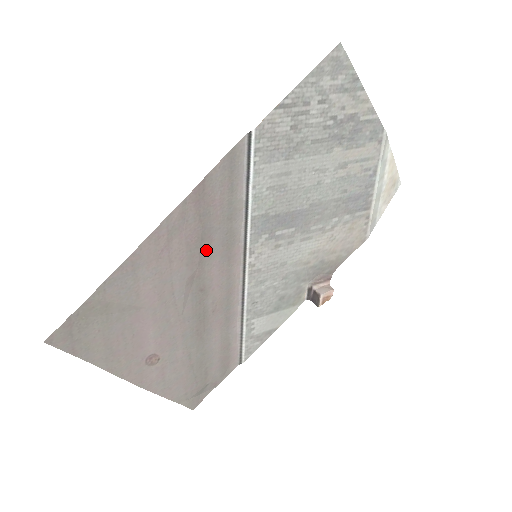
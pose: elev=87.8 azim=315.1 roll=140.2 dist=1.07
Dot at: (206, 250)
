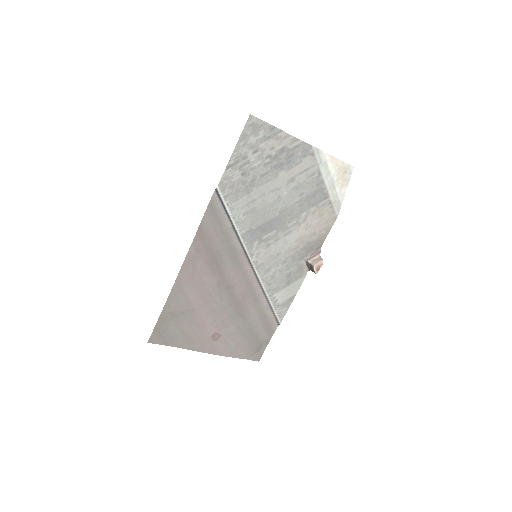
Dot at: (220, 264)
